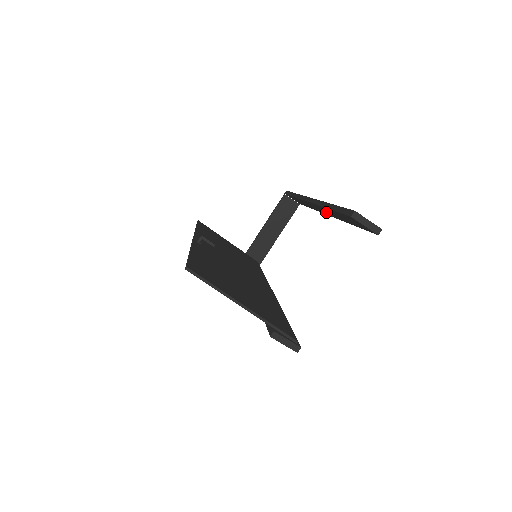
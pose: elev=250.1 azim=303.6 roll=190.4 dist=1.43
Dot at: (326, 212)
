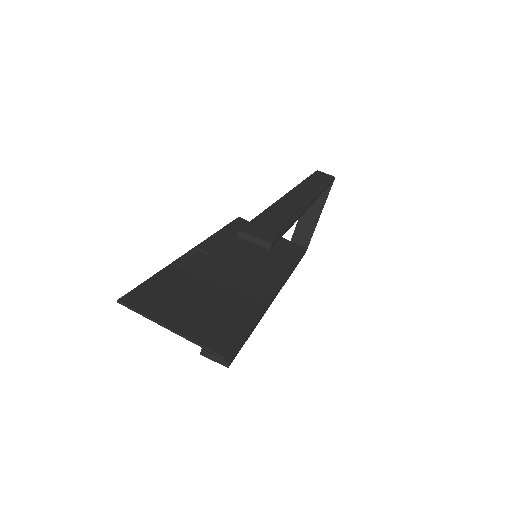
Dot at: occluded
